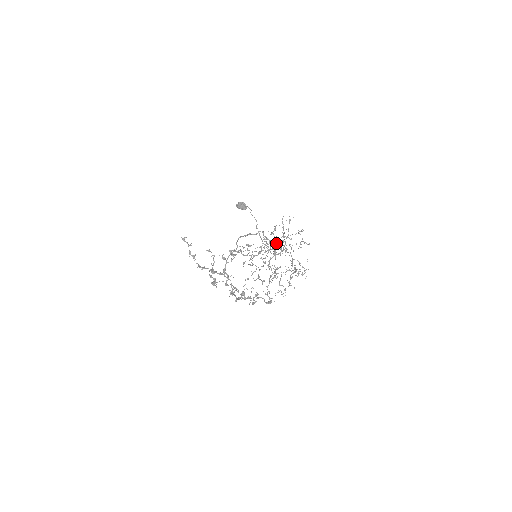
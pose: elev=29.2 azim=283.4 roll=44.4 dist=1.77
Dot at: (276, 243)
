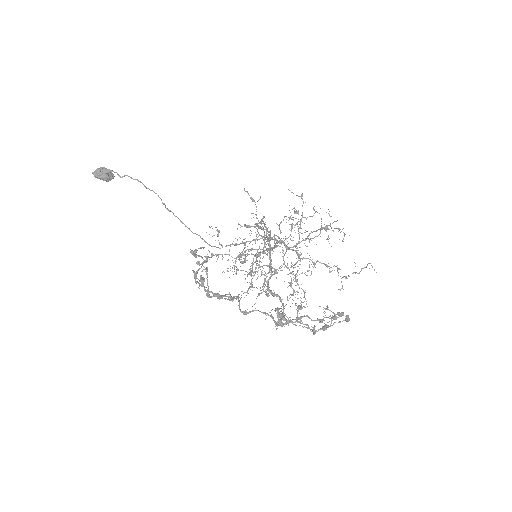
Dot at: (320, 233)
